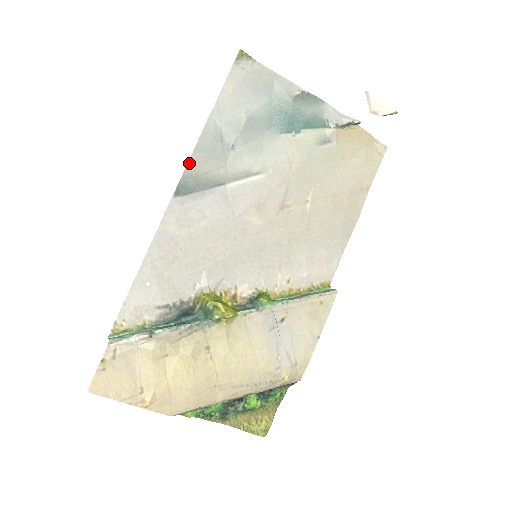
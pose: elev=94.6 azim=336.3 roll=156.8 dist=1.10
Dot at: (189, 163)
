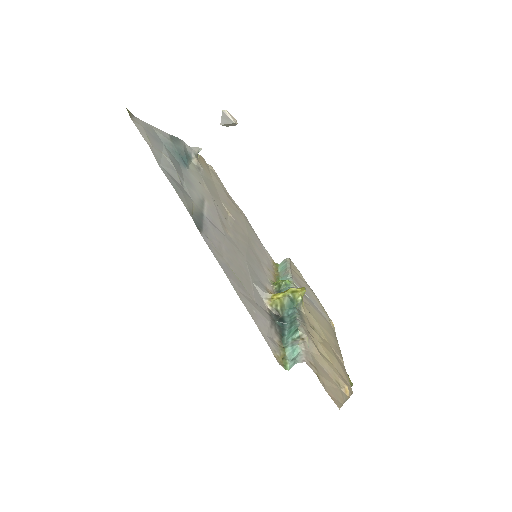
Dot at: (183, 203)
